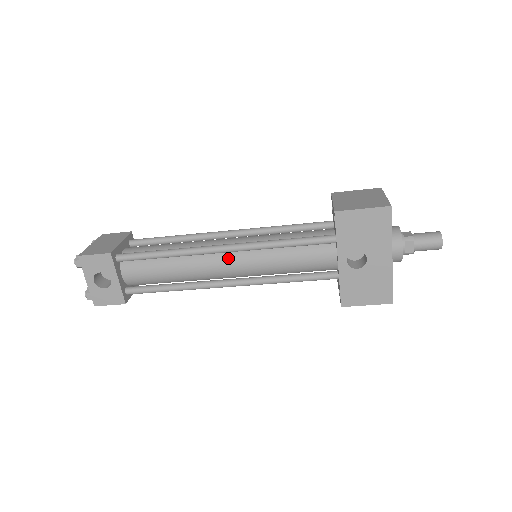
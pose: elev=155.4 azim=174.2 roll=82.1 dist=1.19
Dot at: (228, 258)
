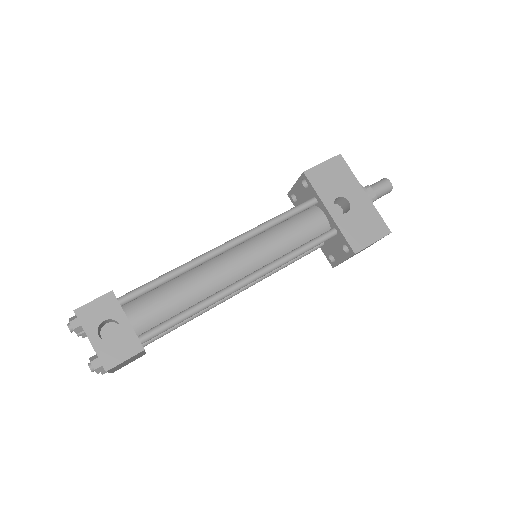
Dot at: (234, 255)
